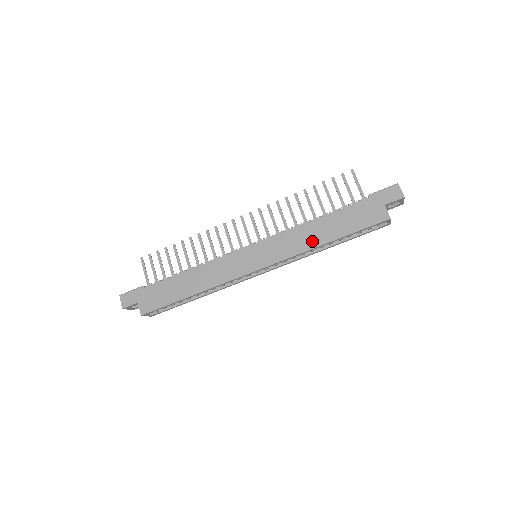
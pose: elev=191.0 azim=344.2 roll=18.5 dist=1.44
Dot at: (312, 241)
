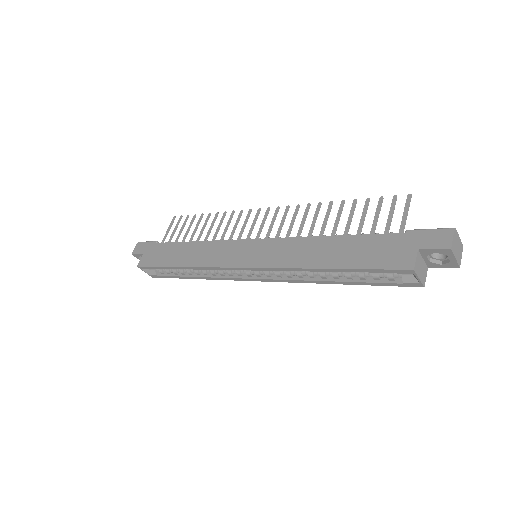
Dot at: (309, 259)
